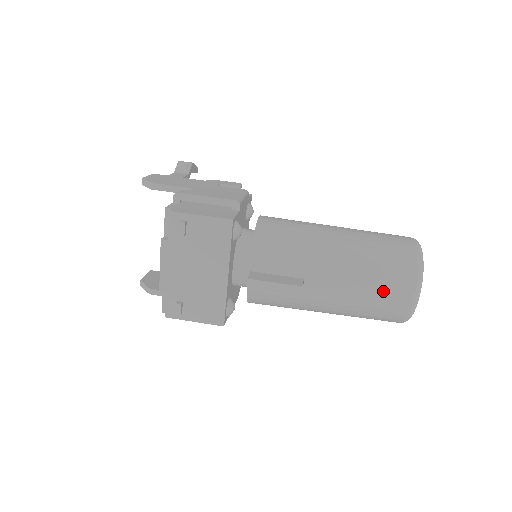
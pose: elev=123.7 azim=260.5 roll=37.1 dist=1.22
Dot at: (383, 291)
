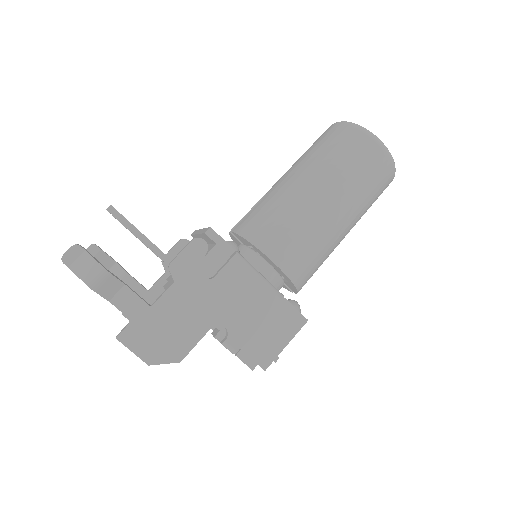
Dot at: occluded
